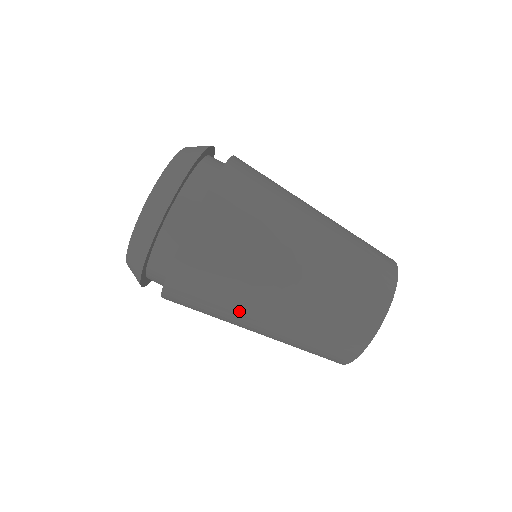
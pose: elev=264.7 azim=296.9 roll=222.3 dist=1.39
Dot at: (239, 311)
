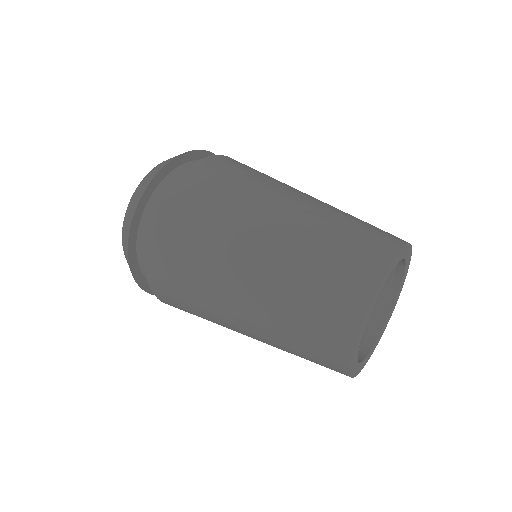
Dot at: (221, 257)
